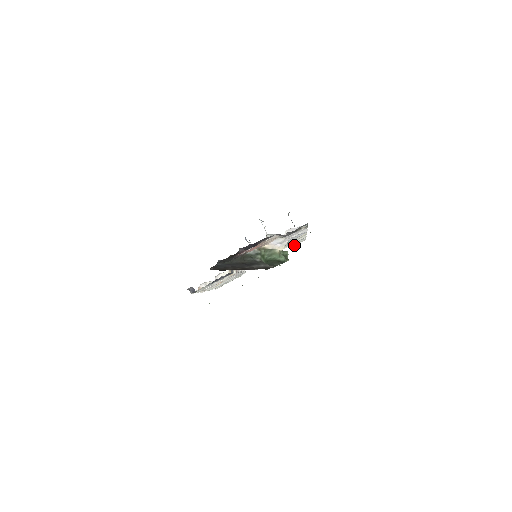
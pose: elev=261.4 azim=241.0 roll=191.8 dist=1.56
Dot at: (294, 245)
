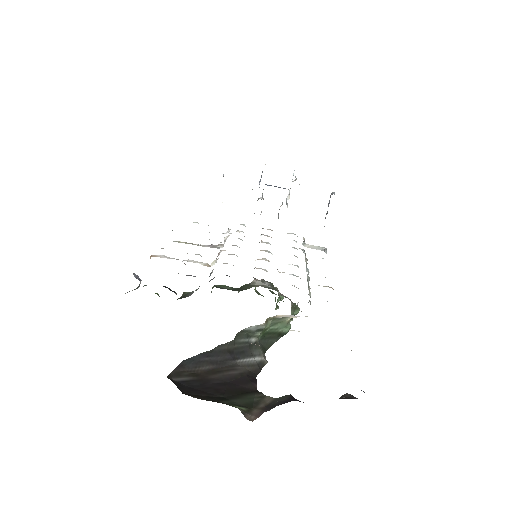
Dot at: (310, 247)
